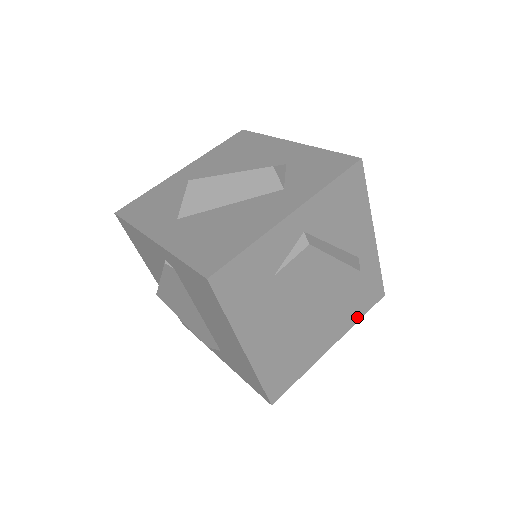
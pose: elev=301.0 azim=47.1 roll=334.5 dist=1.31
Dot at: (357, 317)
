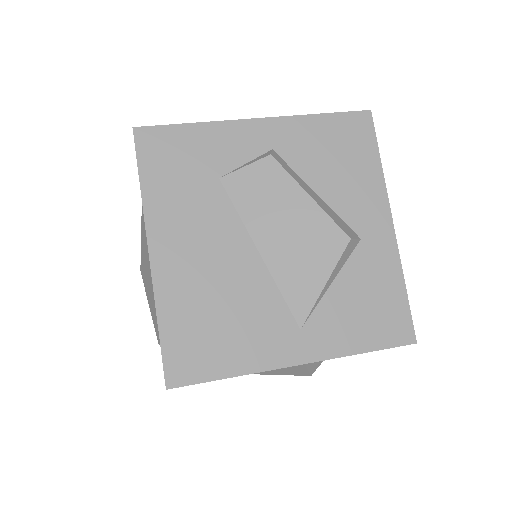
Dot at: (355, 345)
